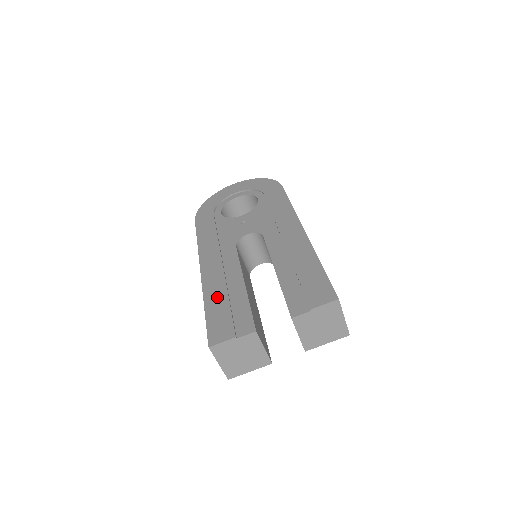
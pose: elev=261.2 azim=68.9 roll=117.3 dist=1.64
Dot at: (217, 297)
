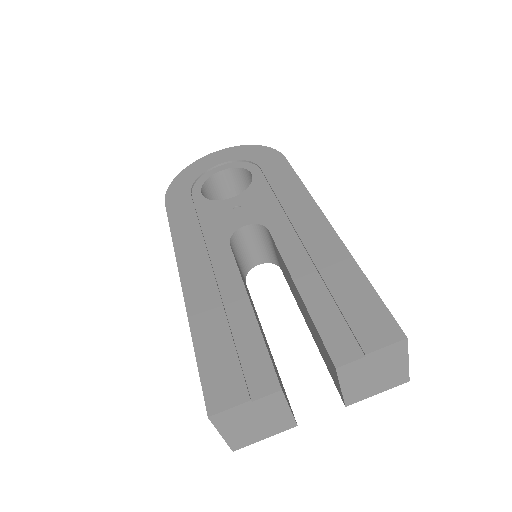
Dot at: (211, 327)
